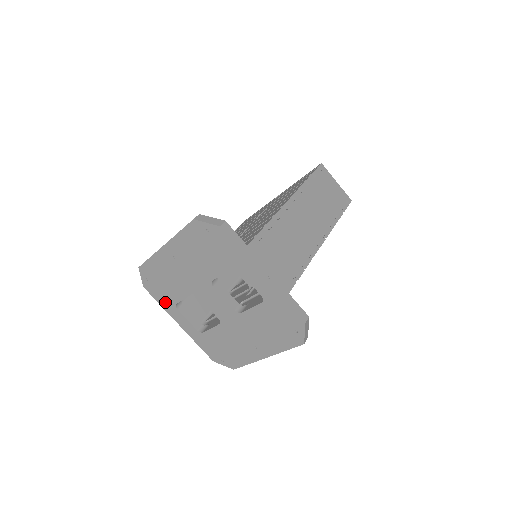
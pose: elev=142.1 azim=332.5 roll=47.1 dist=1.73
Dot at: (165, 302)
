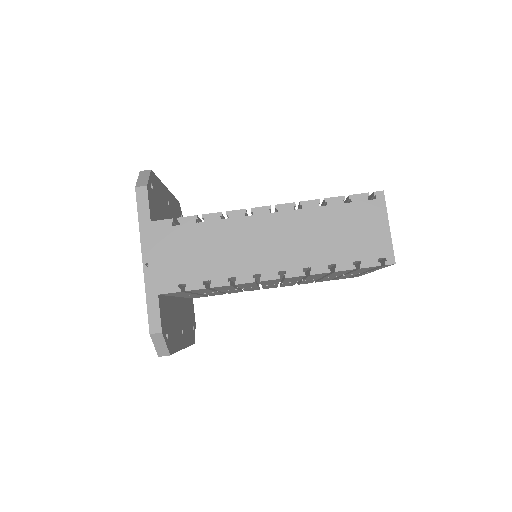
Dot at: occluded
